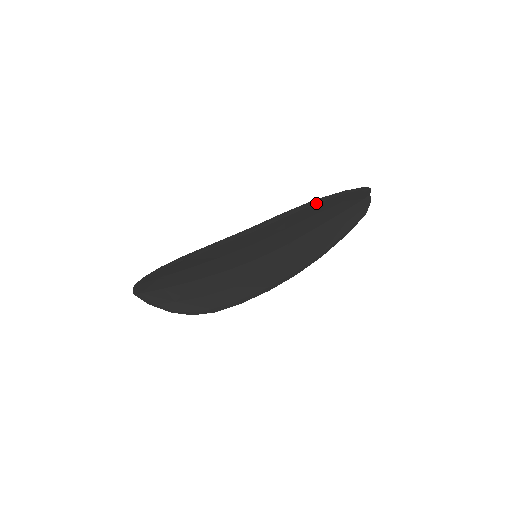
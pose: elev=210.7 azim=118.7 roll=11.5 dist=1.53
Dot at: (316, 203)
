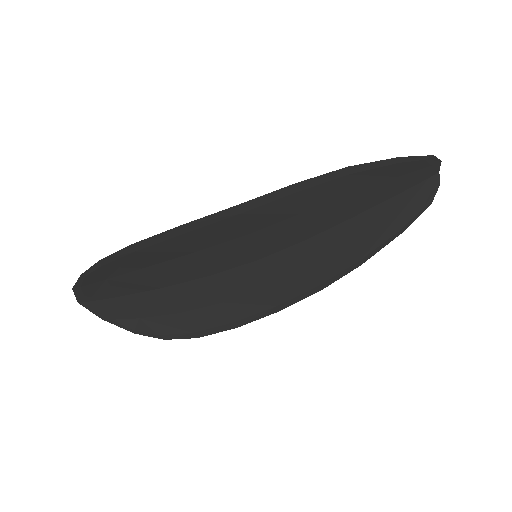
Dot at: (349, 173)
